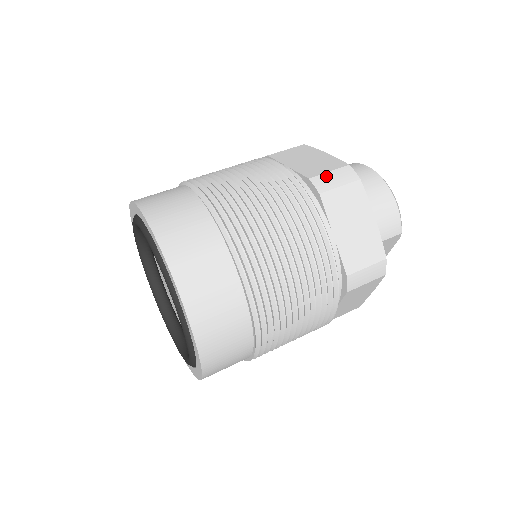
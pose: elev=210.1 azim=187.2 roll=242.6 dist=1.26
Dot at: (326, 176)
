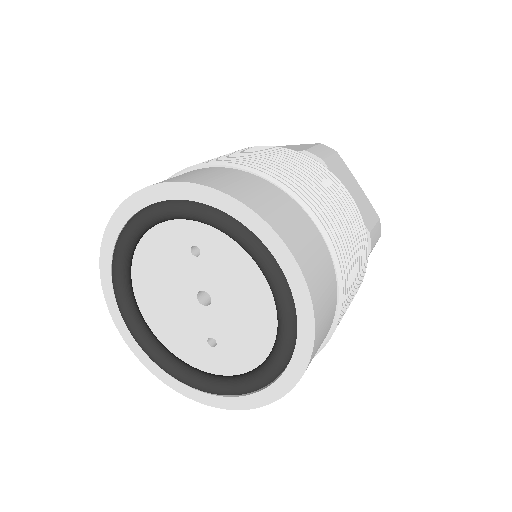
Dot at: (374, 231)
